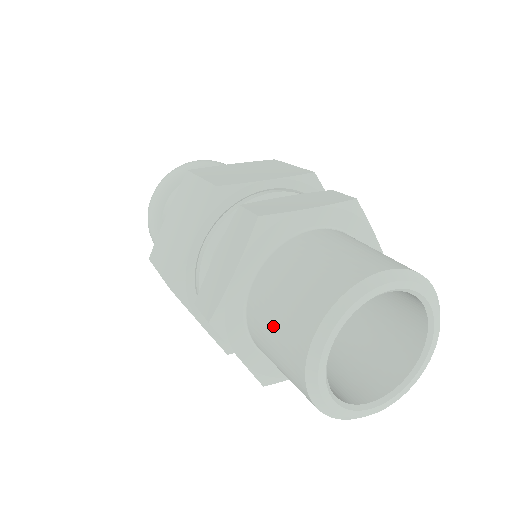
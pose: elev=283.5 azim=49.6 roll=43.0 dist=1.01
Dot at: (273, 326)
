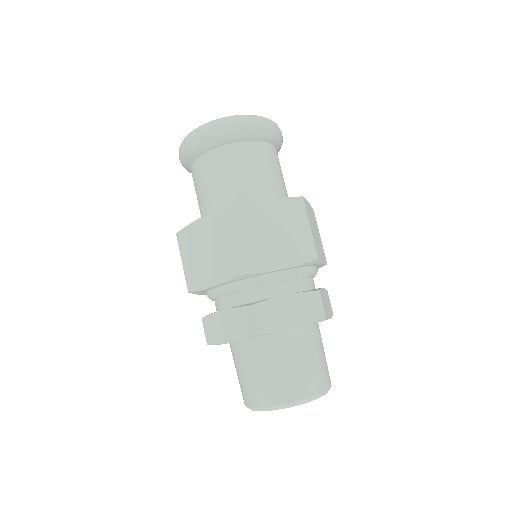
Dot at: (241, 374)
